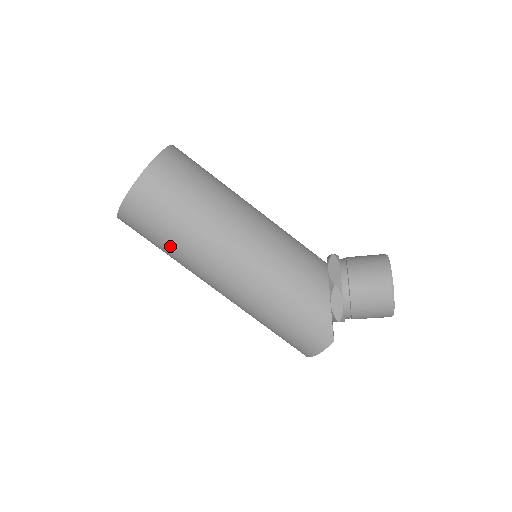
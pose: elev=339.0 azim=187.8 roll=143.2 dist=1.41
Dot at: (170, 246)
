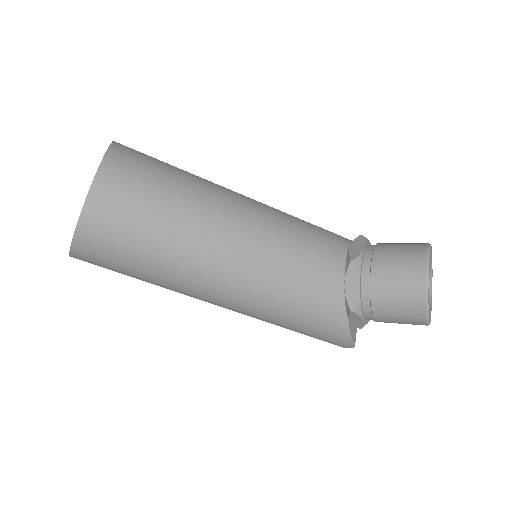
Dot at: occluded
